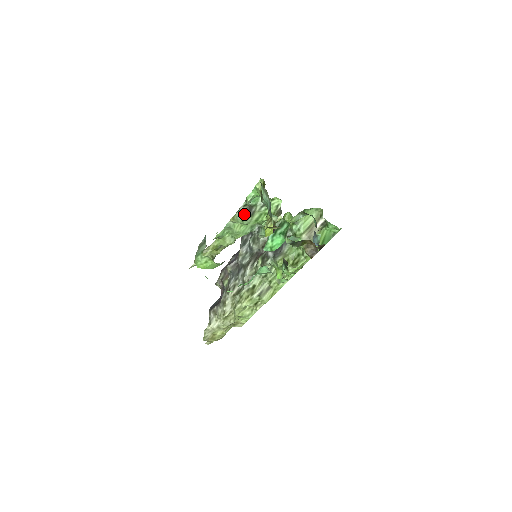
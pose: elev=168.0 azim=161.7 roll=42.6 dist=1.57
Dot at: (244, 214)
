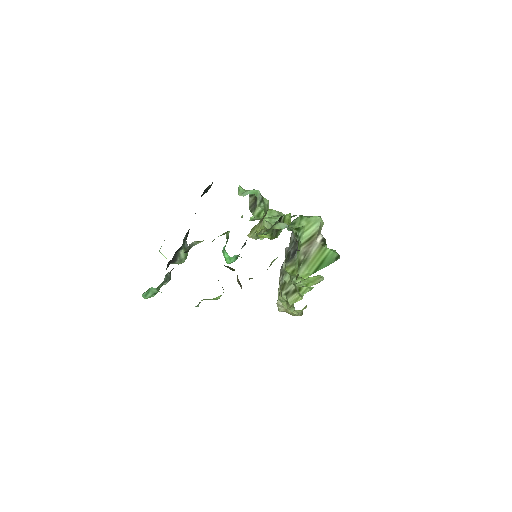
Dot at: (251, 205)
